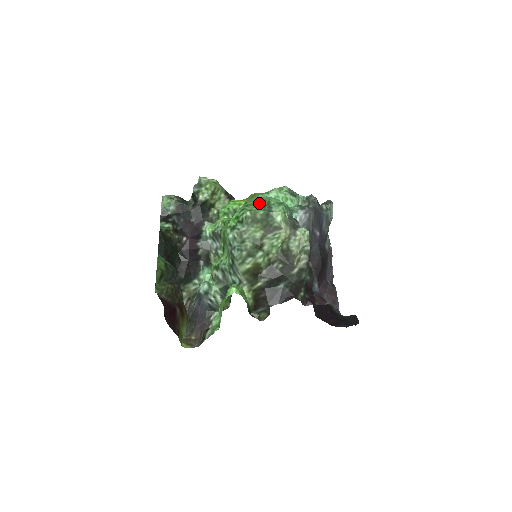
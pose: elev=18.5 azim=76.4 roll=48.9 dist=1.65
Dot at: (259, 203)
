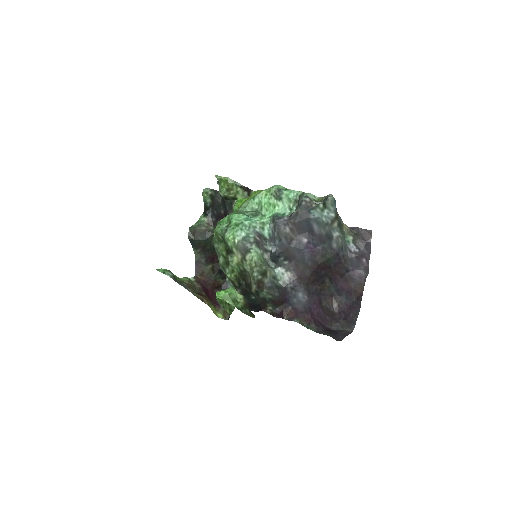
Dot at: (225, 222)
